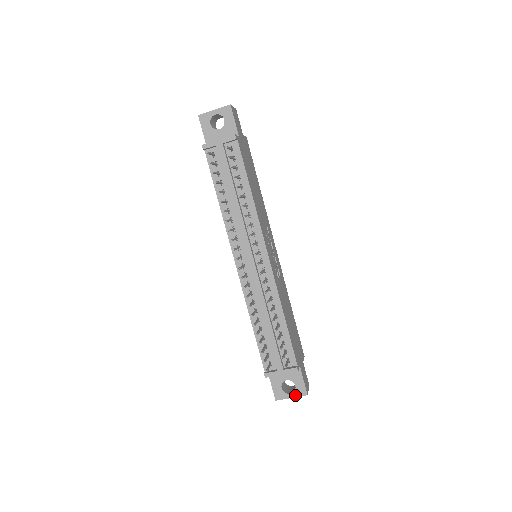
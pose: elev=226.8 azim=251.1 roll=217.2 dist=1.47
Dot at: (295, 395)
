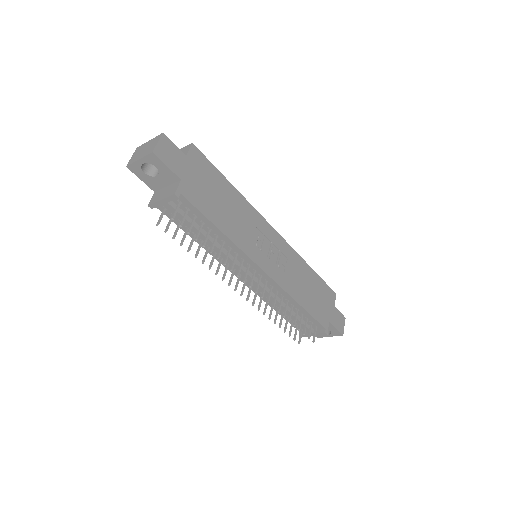
Dot at: (332, 335)
